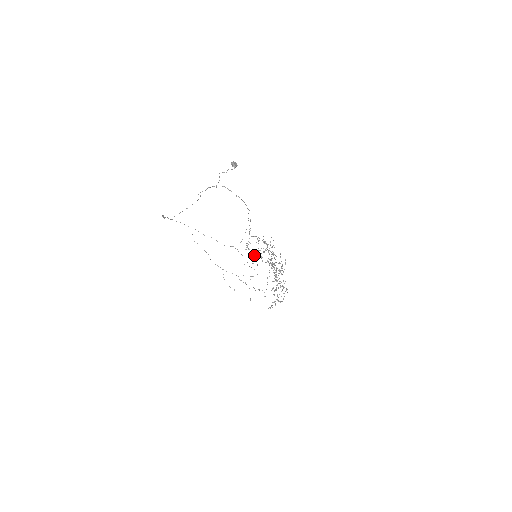
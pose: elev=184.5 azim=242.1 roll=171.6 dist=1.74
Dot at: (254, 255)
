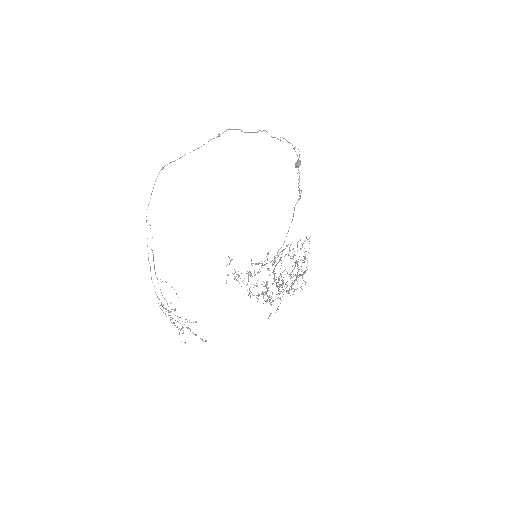
Dot at: occluded
